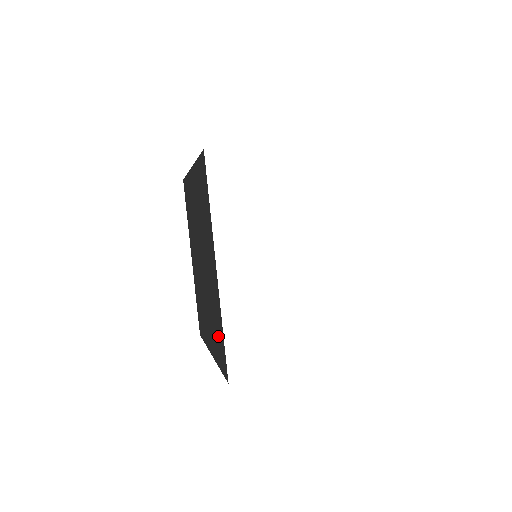
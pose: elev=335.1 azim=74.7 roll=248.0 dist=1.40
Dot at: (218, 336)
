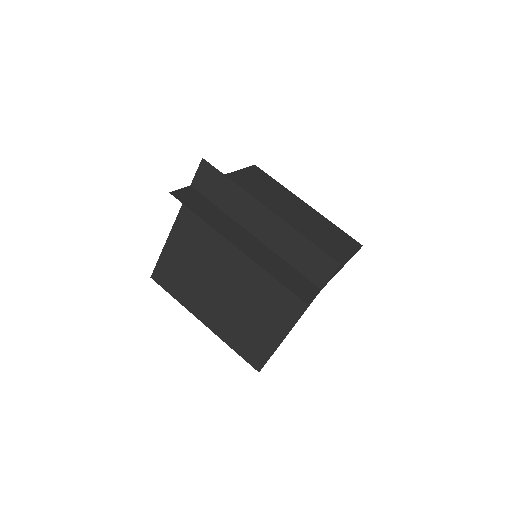
Dot at: (252, 341)
